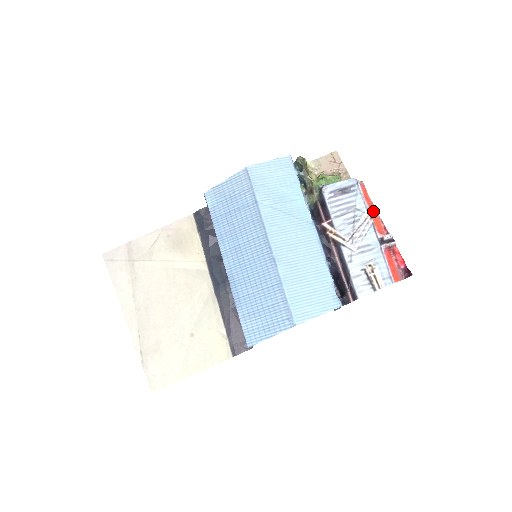
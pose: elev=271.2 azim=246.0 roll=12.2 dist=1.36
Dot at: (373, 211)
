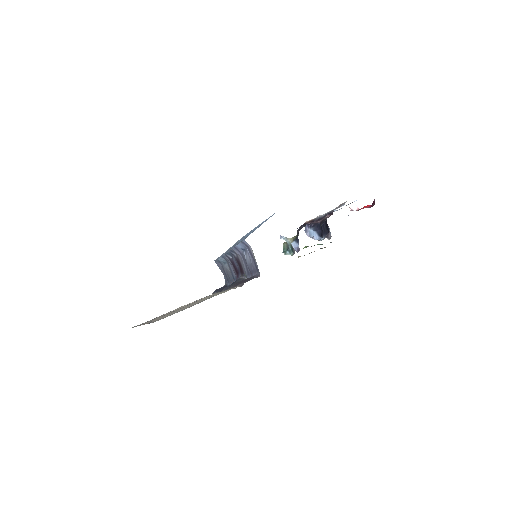
Dot at: occluded
